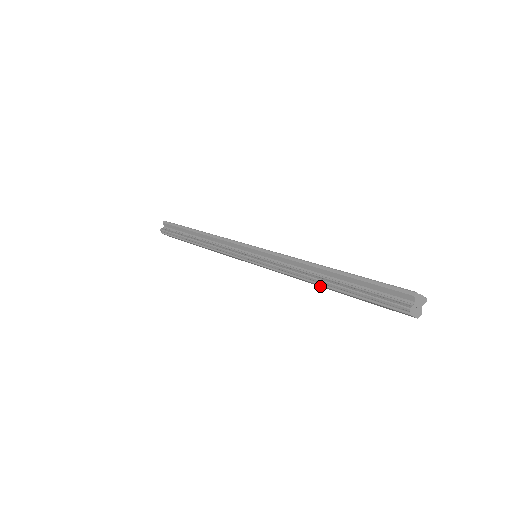
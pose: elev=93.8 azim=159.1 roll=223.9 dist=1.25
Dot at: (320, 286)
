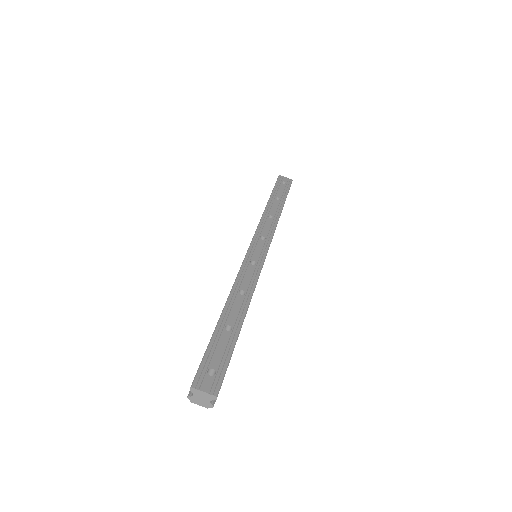
Dot at: occluded
